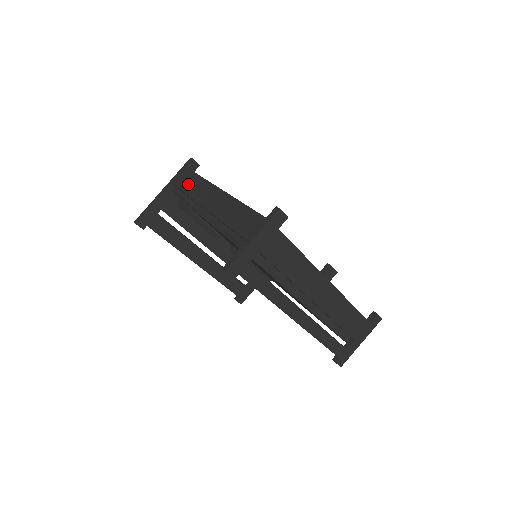
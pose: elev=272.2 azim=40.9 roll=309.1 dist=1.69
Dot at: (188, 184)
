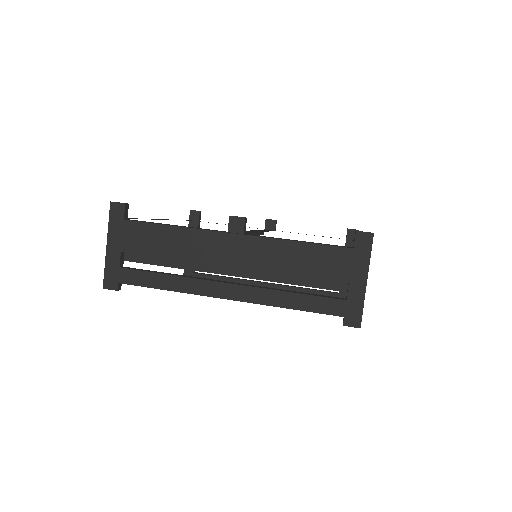
Dot at: occluded
